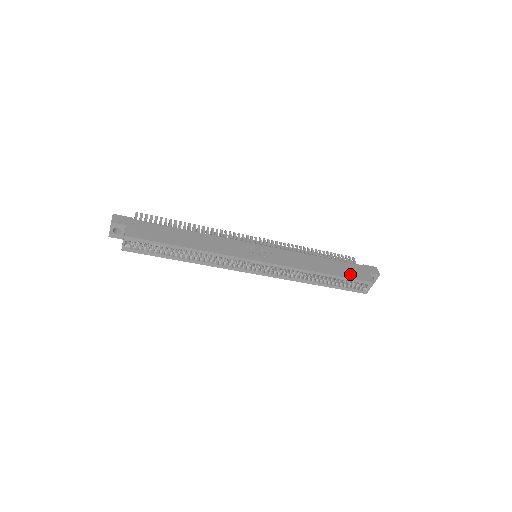
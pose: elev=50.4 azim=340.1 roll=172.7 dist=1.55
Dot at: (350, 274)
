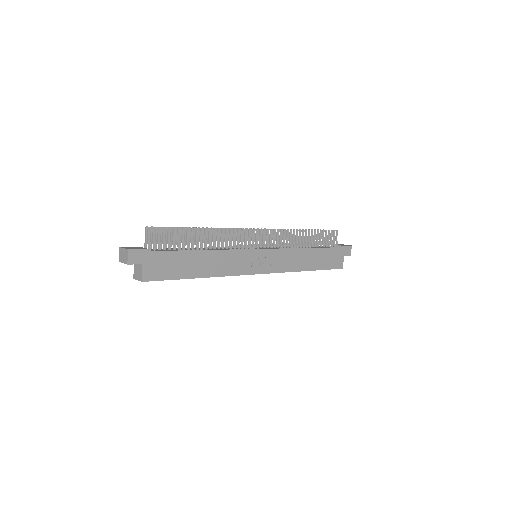
Dot at: (328, 264)
